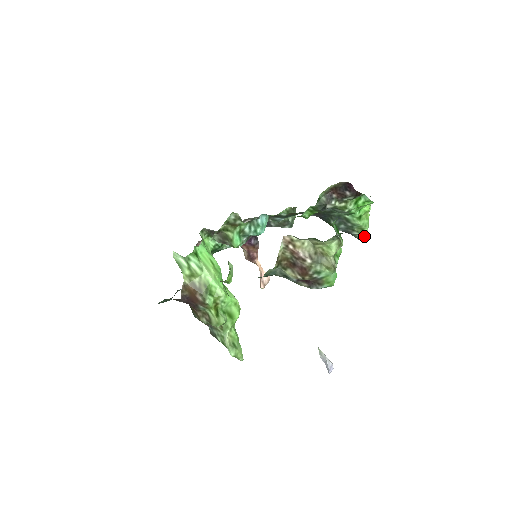
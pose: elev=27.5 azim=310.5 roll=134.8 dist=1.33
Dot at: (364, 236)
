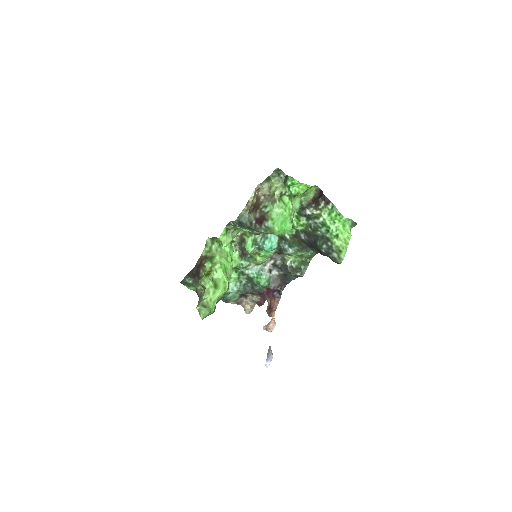
Dot at: (341, 258)
